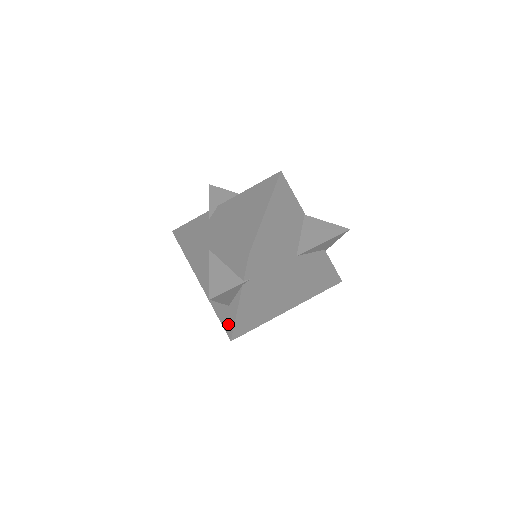
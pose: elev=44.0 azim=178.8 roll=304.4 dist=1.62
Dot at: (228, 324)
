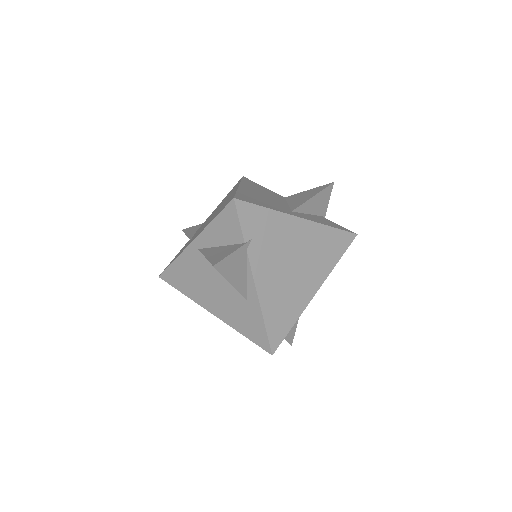
Dot at: (258, 331)
